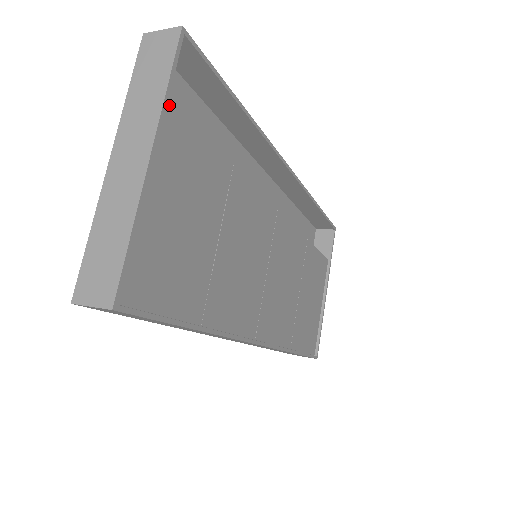
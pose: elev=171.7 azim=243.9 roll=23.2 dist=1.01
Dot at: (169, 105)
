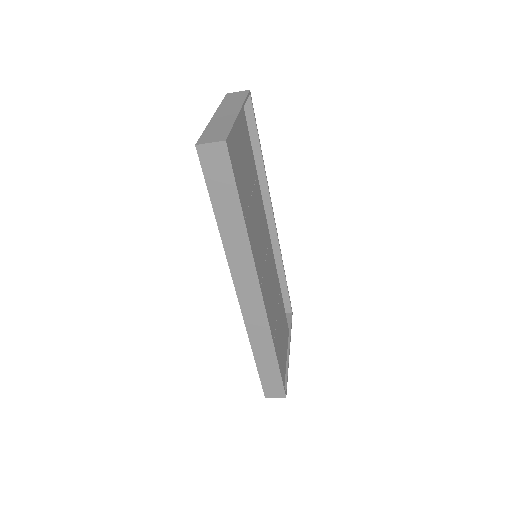
Dot at: (243, 109)
